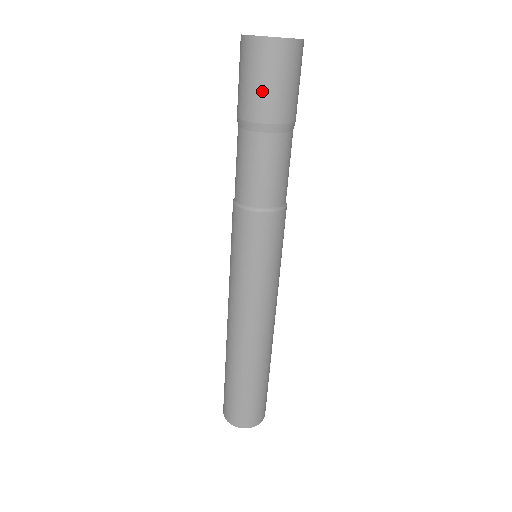
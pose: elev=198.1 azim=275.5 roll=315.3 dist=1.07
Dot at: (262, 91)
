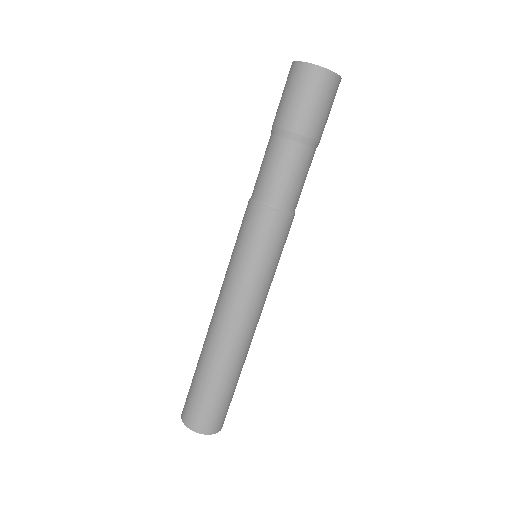
Dot at: (307, 108)
